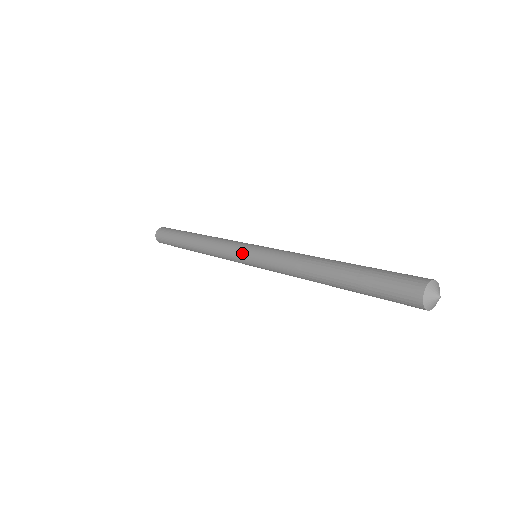
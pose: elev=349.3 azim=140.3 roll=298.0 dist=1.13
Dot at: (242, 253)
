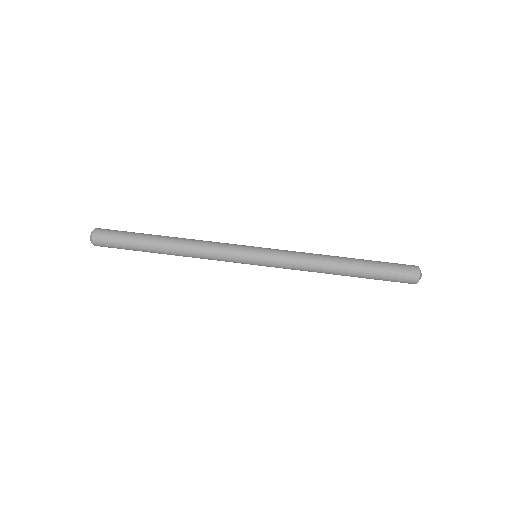
Dot at: (247, 260)
